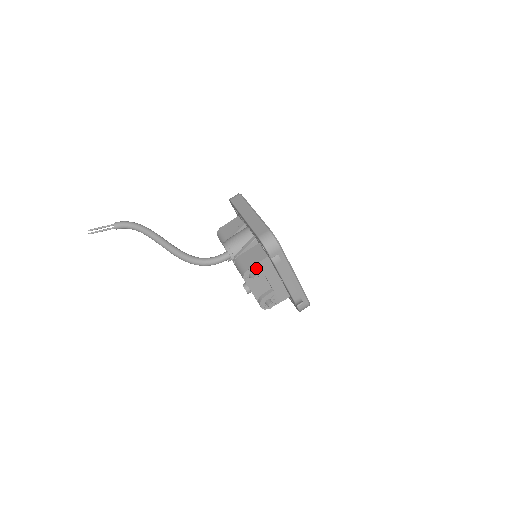
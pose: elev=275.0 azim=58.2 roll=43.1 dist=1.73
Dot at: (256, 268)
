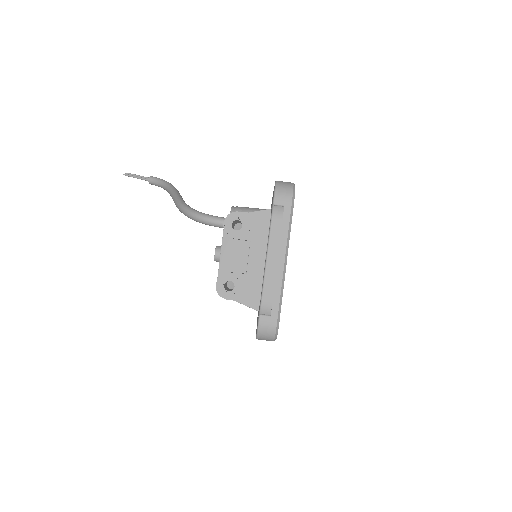
Dot at: (247, 219)
